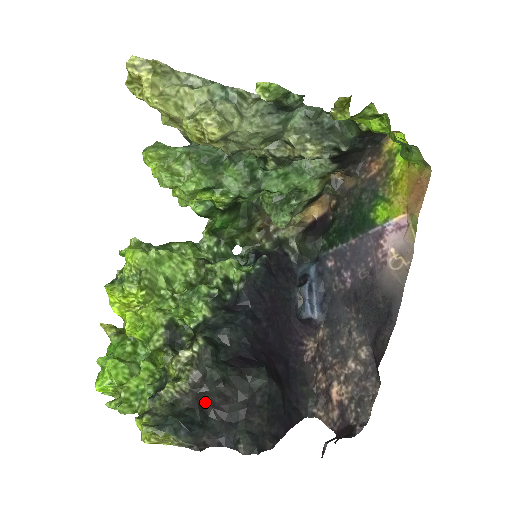
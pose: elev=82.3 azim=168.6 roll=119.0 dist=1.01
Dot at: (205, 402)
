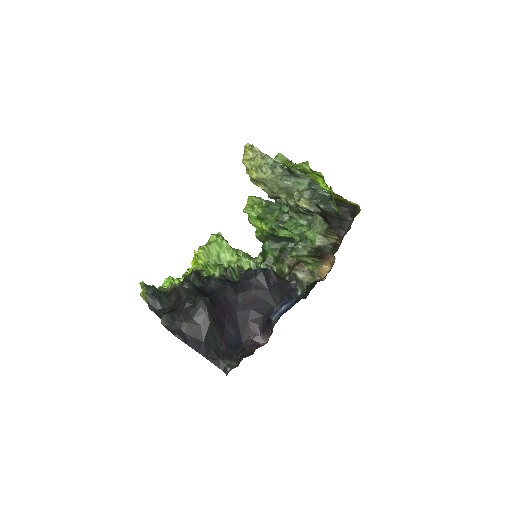
Dot at: (174, 299)
